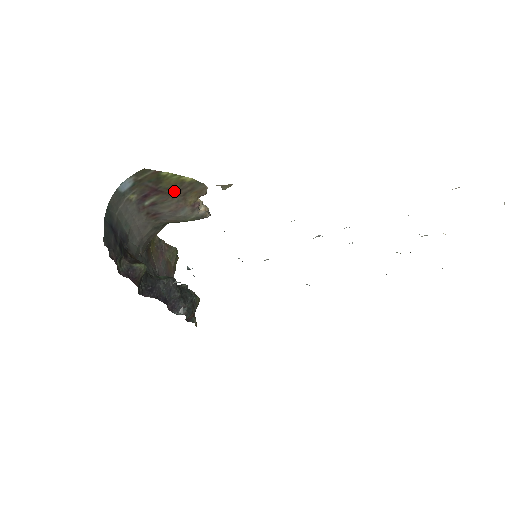
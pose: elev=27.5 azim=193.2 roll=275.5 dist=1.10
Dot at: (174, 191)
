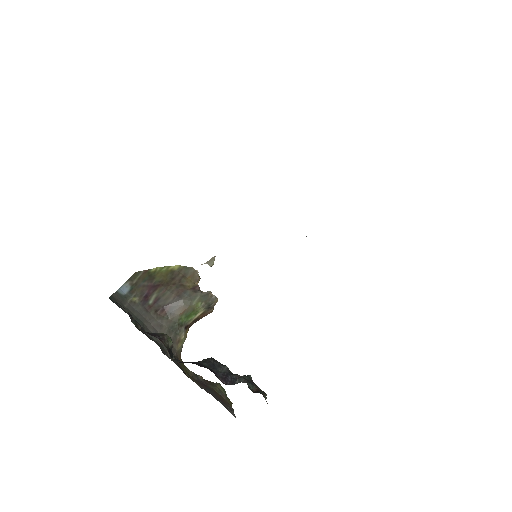
Dot at: (169, 281)
